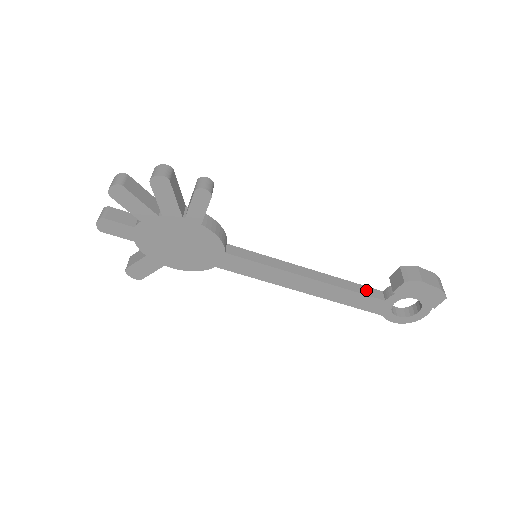
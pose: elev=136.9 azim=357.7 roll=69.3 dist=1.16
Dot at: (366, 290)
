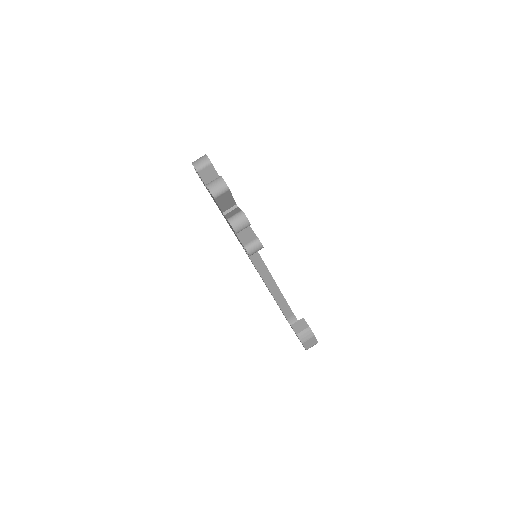
Dot at: (286, 309)
